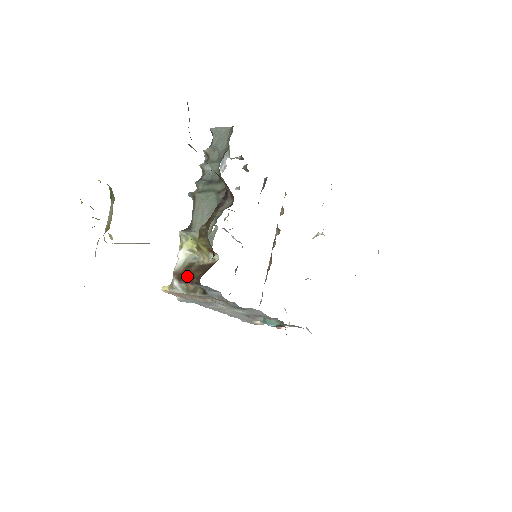
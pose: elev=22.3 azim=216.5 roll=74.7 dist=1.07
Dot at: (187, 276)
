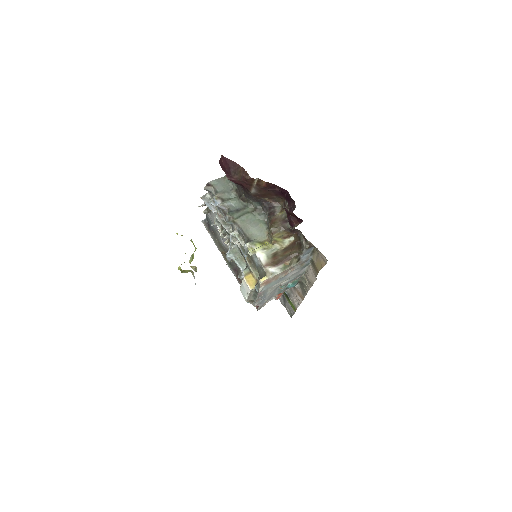
Dot at: (281, 259)
